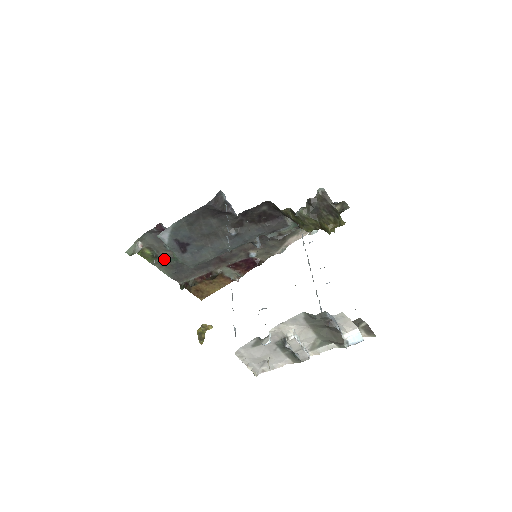
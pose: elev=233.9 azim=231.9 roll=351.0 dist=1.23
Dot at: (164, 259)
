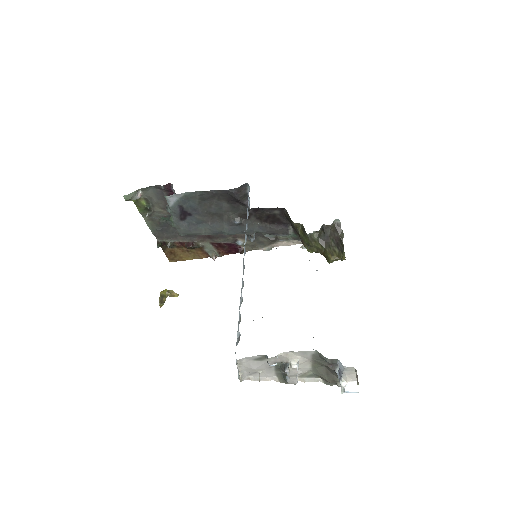
Dot at: (155, 214)
